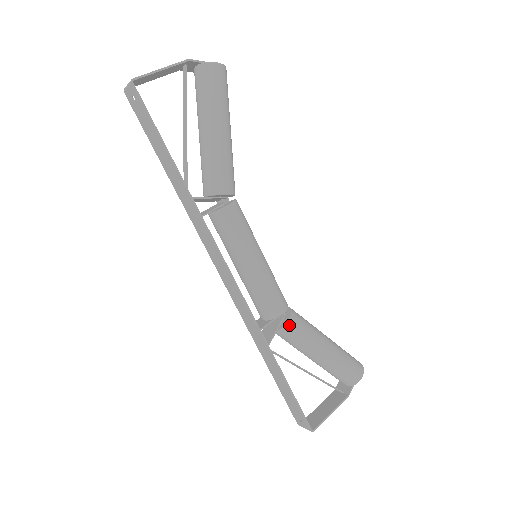
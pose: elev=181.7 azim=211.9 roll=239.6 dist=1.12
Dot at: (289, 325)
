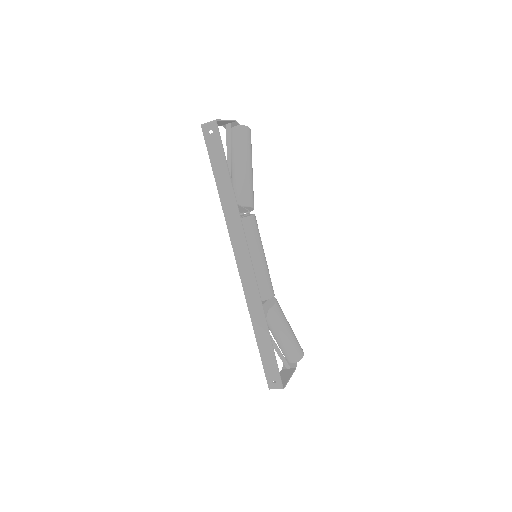
Dot at: (276, 305)
